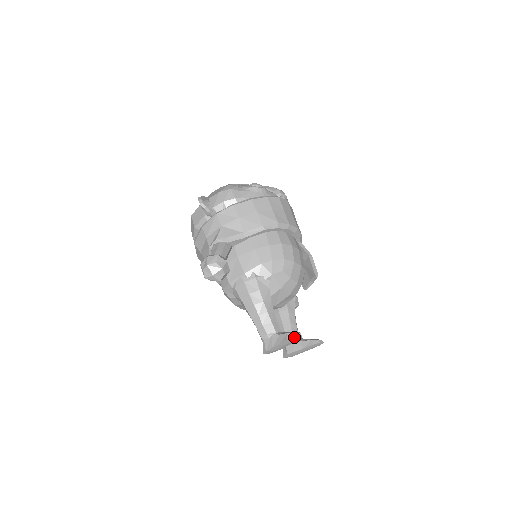
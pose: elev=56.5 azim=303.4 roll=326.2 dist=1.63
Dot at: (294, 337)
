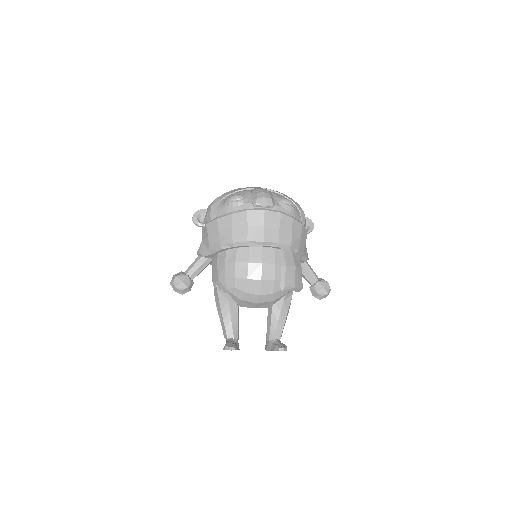
Dot at: occluded
